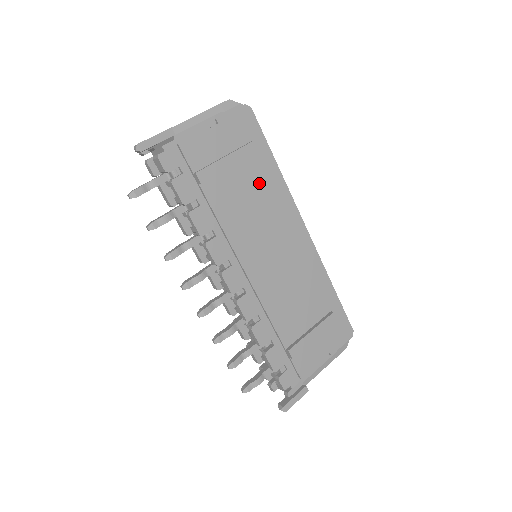
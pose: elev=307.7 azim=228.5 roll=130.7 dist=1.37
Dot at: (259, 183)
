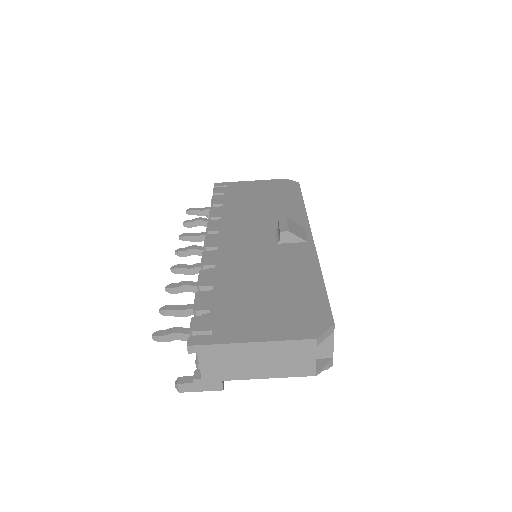
Dot at: occluded
